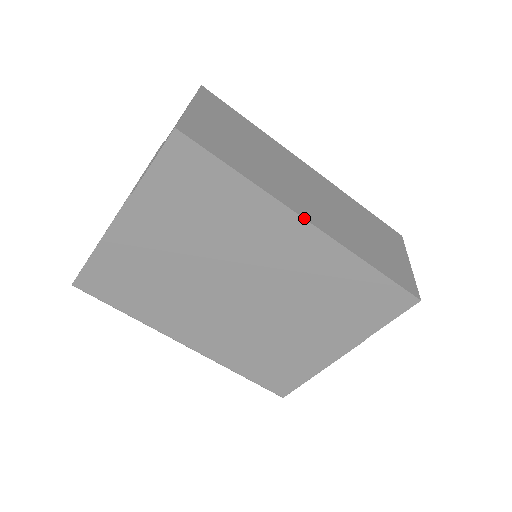
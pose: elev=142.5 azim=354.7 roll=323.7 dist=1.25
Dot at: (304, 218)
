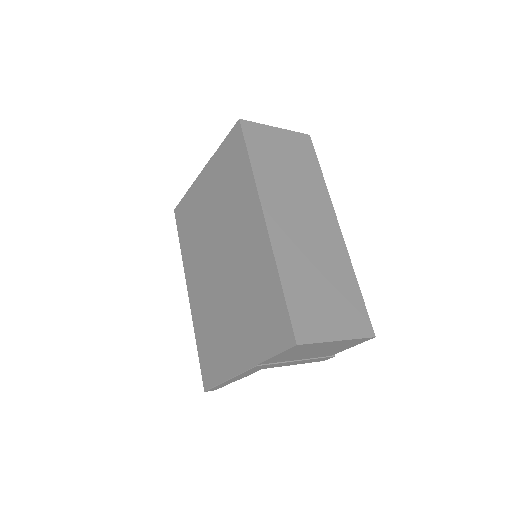
Dot at: (263, 213)
